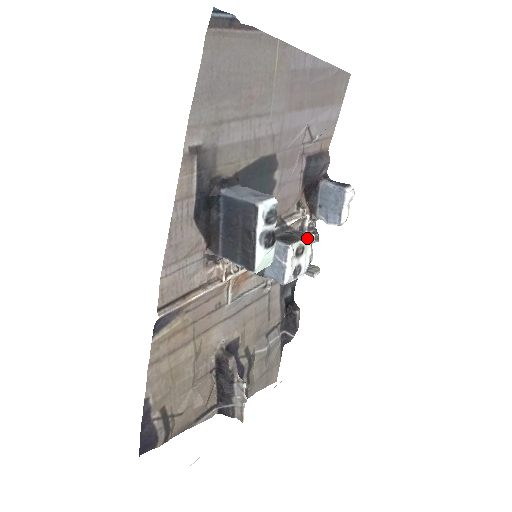
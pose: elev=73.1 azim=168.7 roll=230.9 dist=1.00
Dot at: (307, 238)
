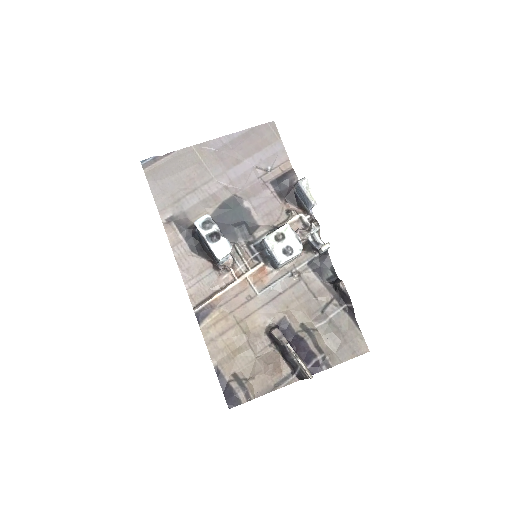
Dot at: (283, 227)
